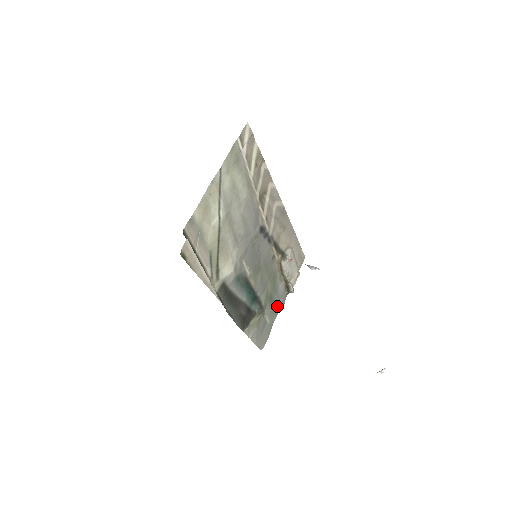
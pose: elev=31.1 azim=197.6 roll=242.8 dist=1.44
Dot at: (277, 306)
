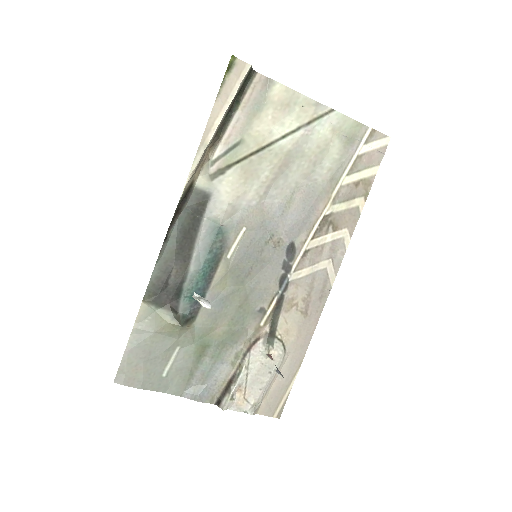
Dot at: (192, 385)
